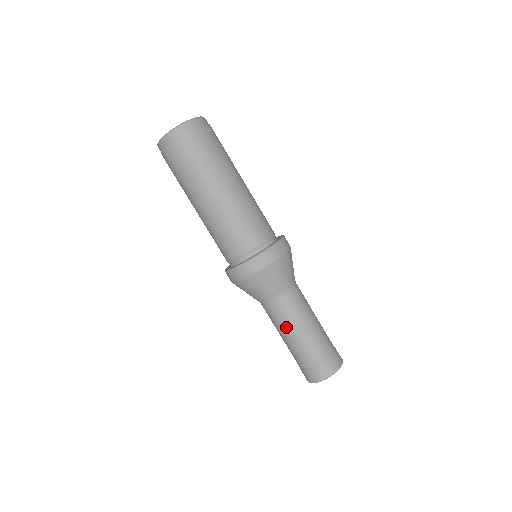
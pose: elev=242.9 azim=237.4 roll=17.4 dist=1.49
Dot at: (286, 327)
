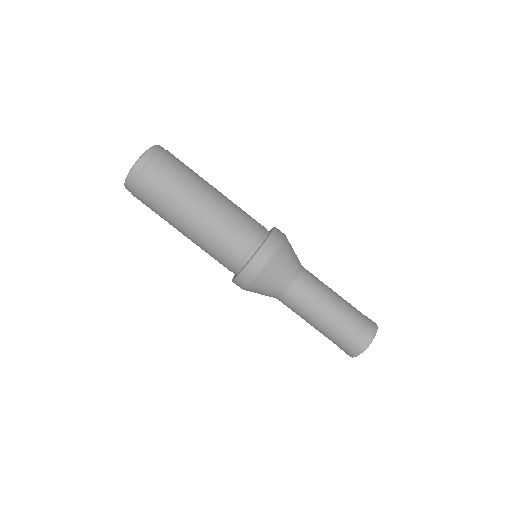
Dot at: (316, 305)
